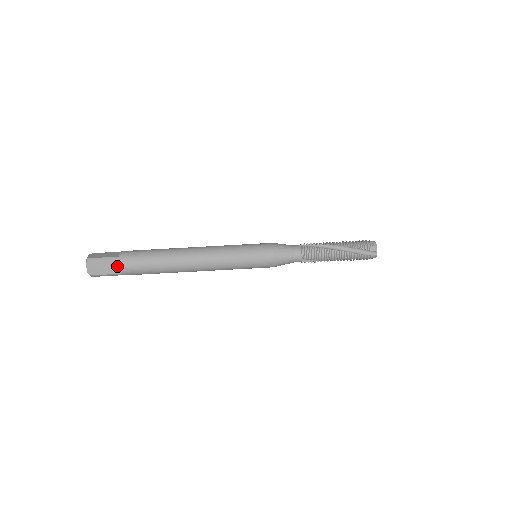
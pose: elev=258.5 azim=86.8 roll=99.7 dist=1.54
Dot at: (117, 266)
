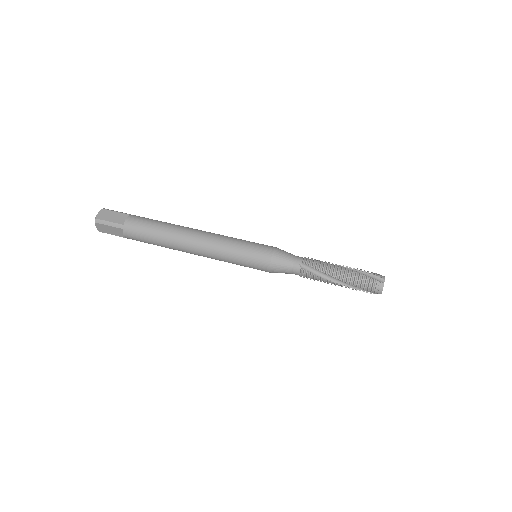
Dot at: (125, 218)
